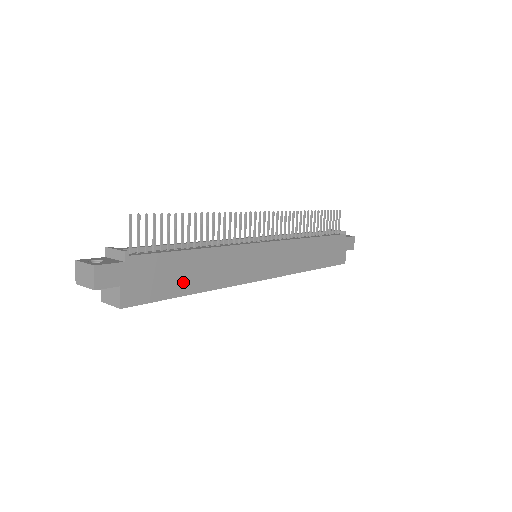
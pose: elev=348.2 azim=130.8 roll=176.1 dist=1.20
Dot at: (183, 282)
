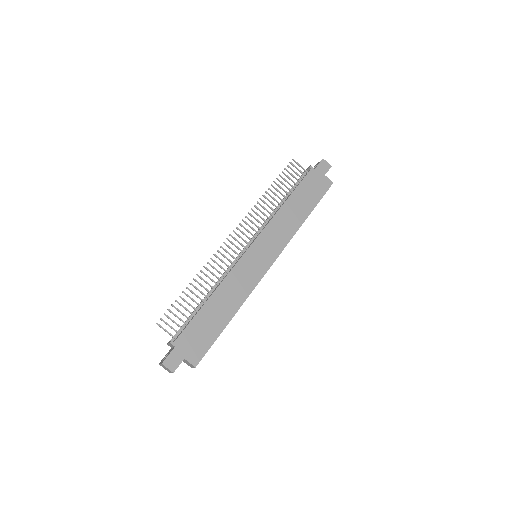
Dot at: (218, 322)
